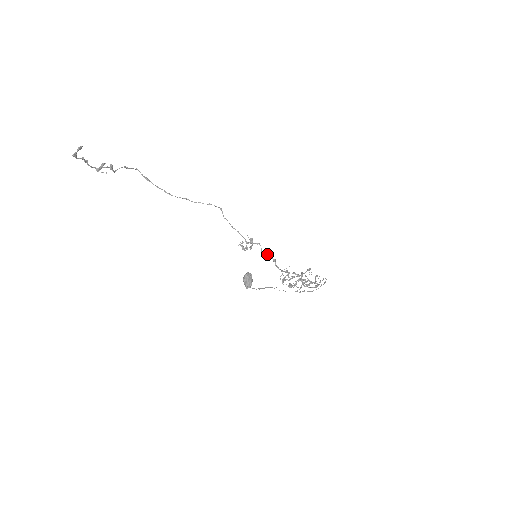
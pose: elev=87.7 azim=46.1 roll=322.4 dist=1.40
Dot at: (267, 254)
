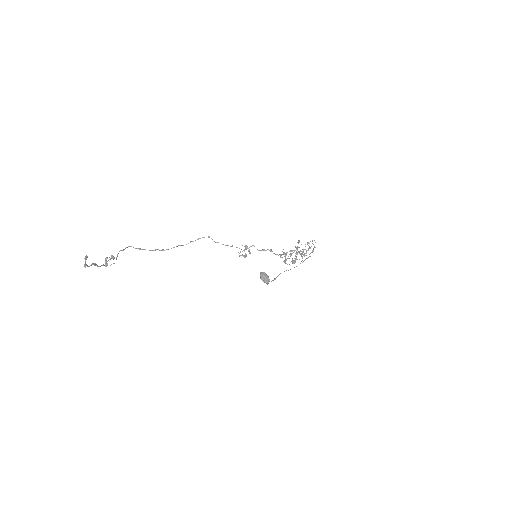
Dot at: (263, 249)
